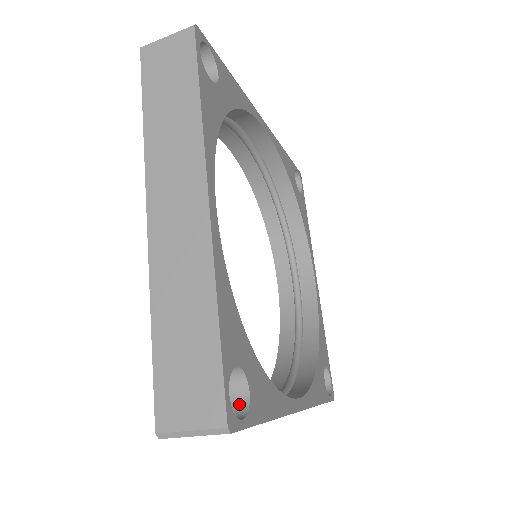
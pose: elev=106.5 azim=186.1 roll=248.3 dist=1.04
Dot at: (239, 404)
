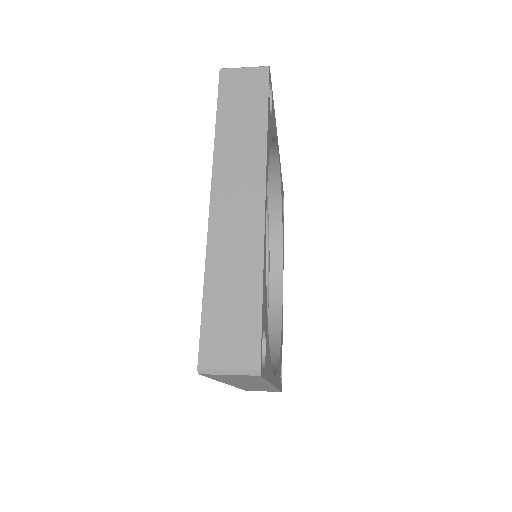
Dot at: occluded
